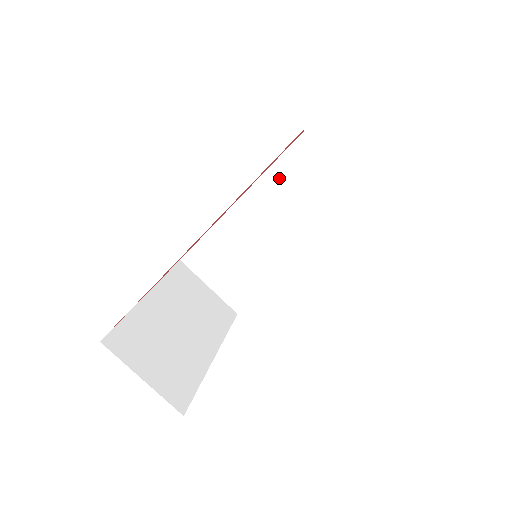
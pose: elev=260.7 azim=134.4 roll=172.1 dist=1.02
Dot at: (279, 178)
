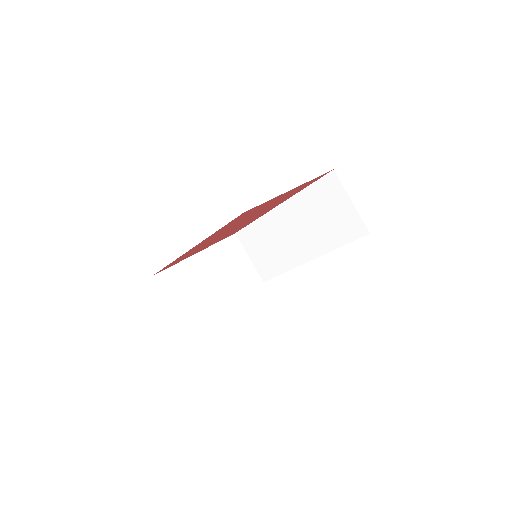
Dot at: (302, 203)
